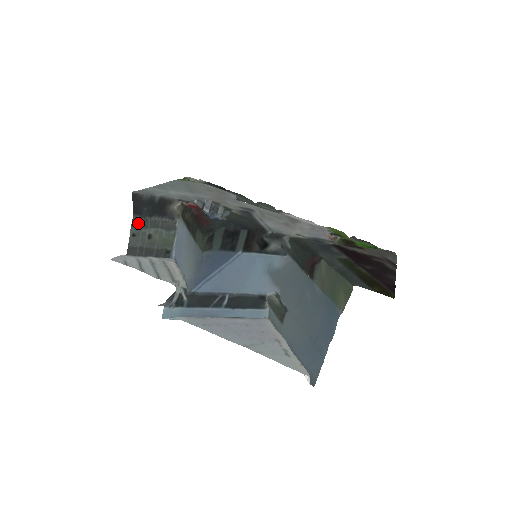
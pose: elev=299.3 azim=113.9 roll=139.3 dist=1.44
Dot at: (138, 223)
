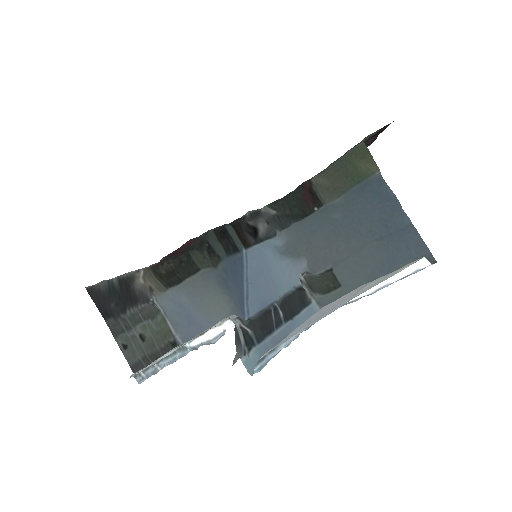
Dot at: (118, 329)
